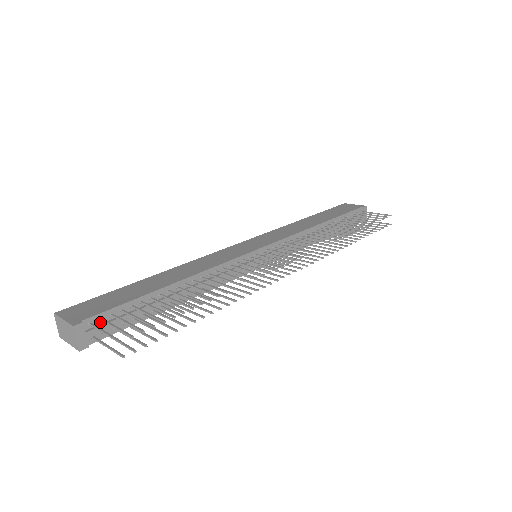
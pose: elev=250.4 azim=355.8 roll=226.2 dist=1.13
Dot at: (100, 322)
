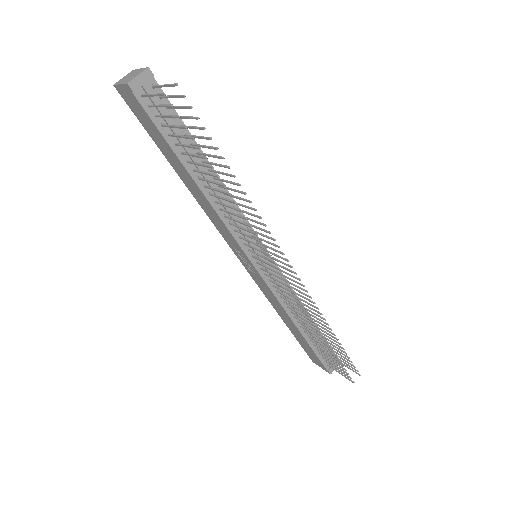
Dot at: (157, 97)
